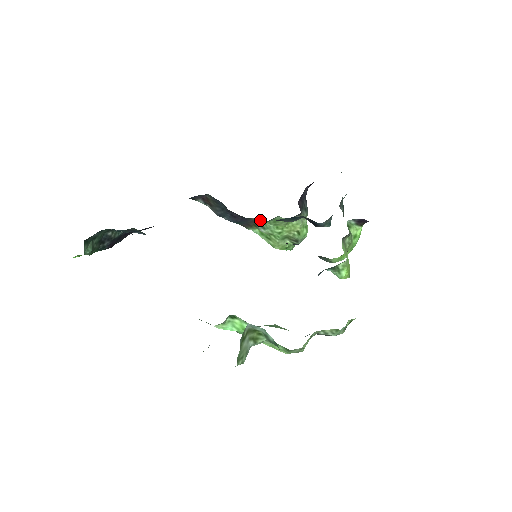
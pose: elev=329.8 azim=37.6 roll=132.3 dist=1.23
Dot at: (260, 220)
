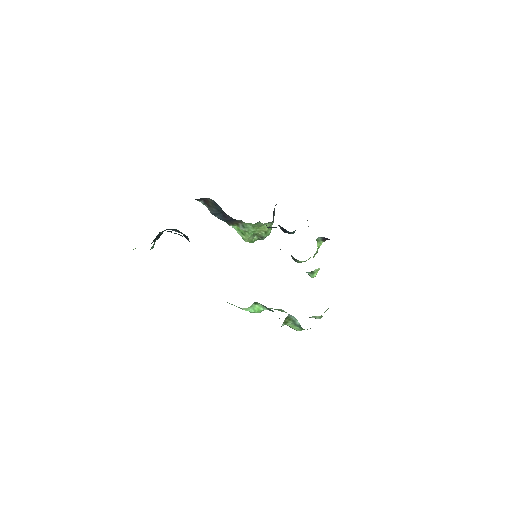
Dot at: (244, 222)
